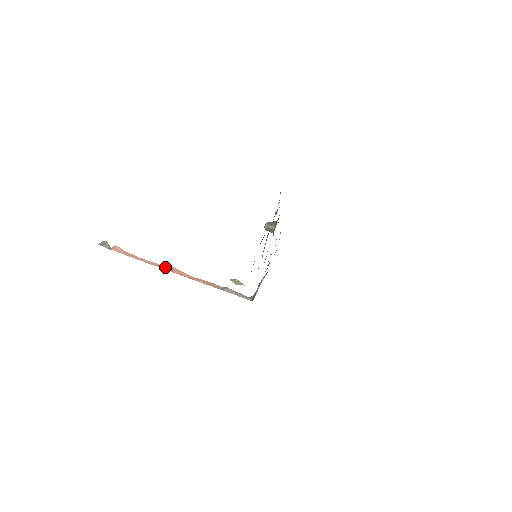
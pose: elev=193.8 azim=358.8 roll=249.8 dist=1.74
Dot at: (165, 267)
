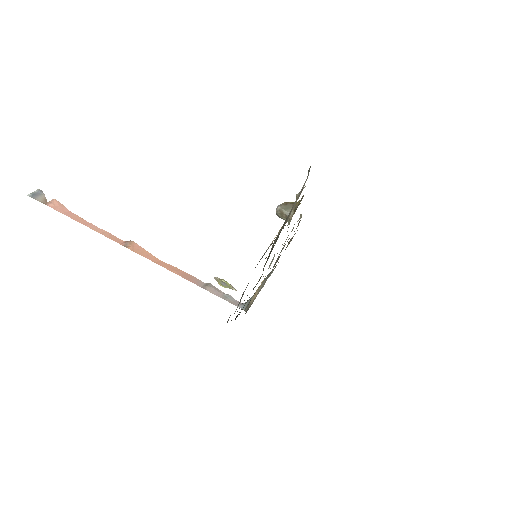
Dot at: (123, 241)
